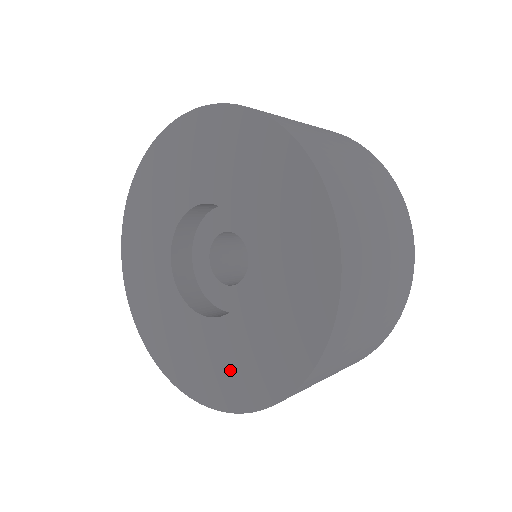
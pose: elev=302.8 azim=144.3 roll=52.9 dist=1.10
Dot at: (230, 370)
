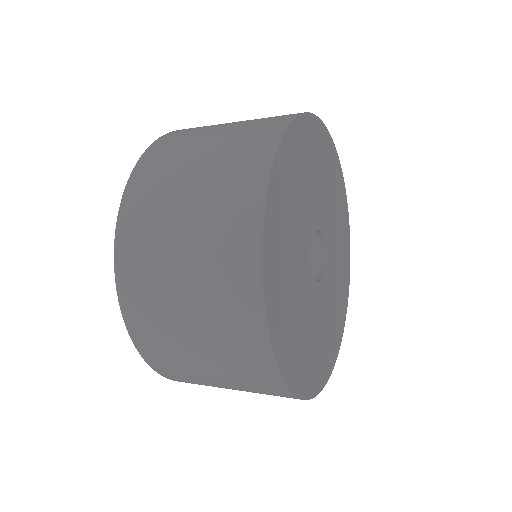
Dot at: occluded
